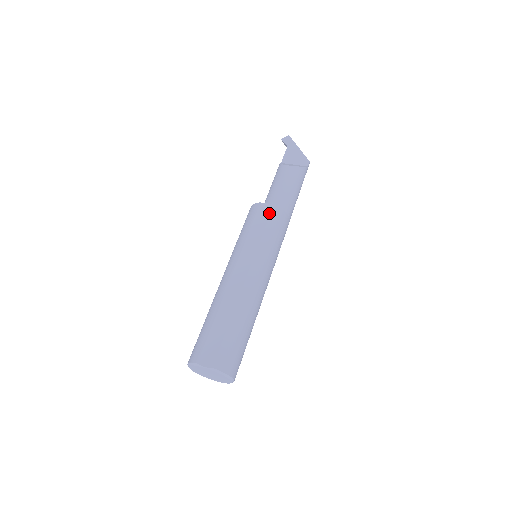
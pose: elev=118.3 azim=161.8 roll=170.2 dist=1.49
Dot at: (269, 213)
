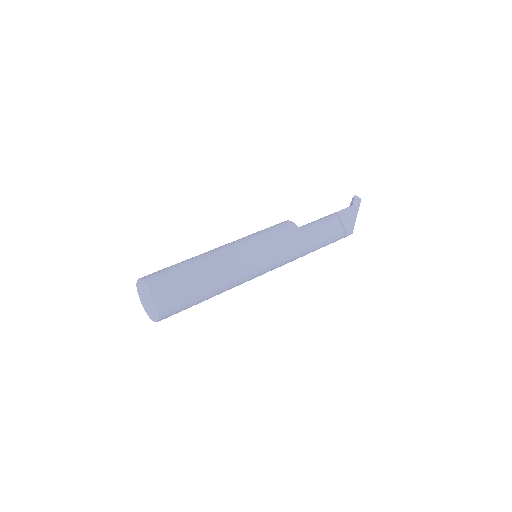
Dot at: (296, 243)
